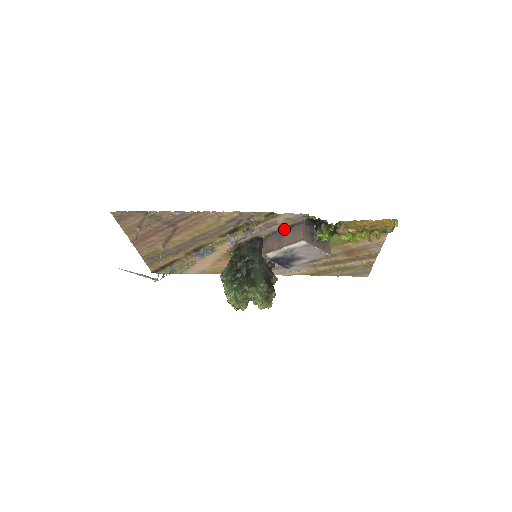
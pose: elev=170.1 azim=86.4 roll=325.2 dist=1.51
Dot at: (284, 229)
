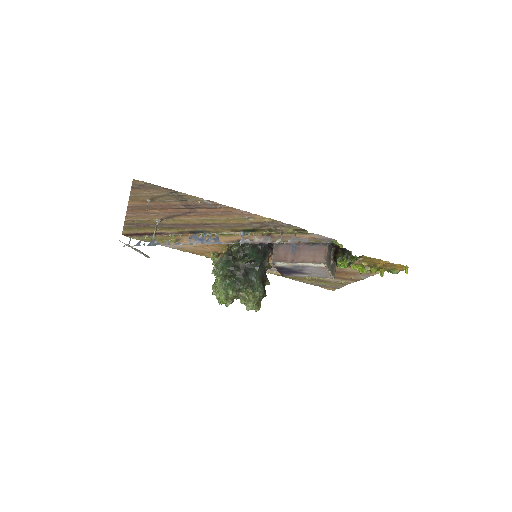
Dot at: occluded
